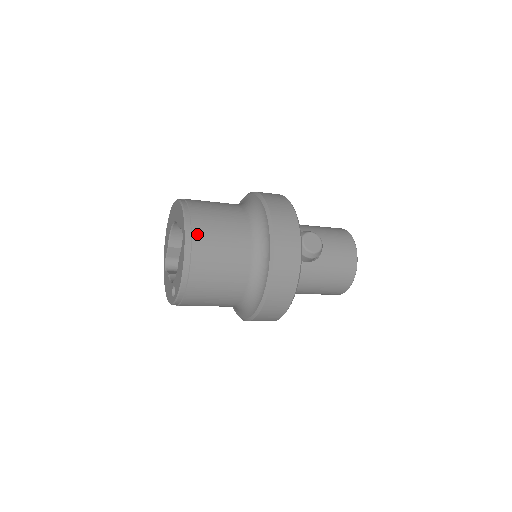
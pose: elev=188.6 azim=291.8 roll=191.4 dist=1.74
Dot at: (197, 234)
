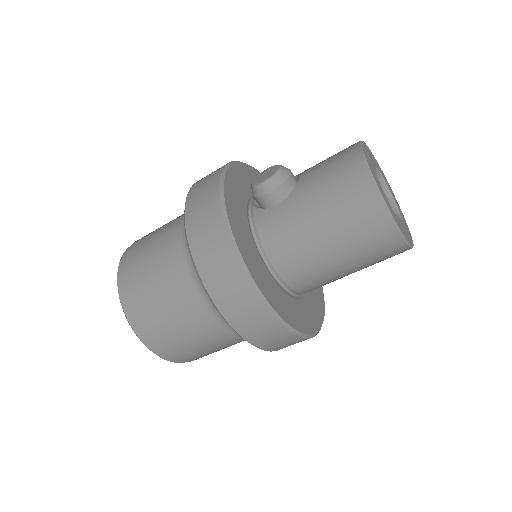
Dot at: (132, 247)
